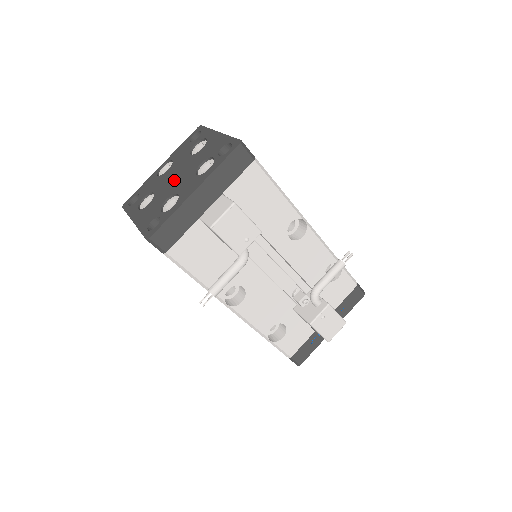
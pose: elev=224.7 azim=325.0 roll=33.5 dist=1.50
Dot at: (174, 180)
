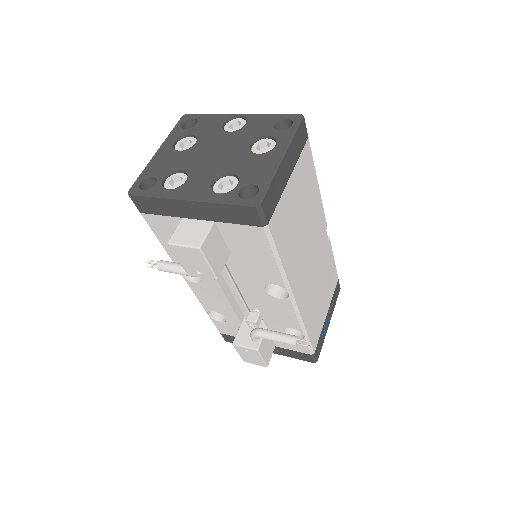
Dot at: (210, 156)
